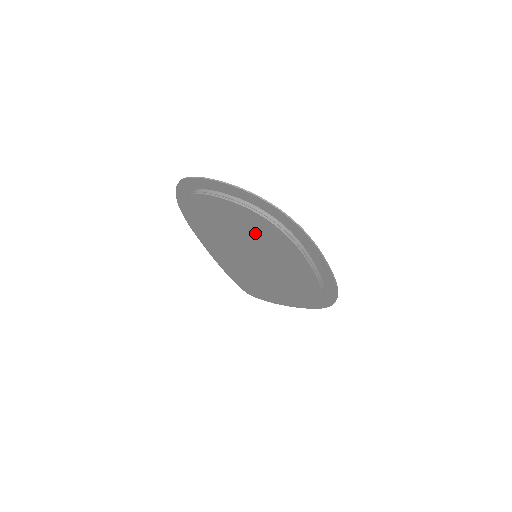
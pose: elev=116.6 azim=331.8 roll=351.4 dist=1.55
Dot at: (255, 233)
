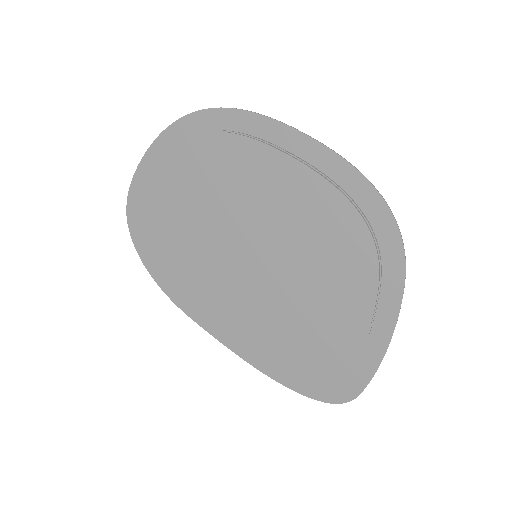
Dot at: (209, 186)
